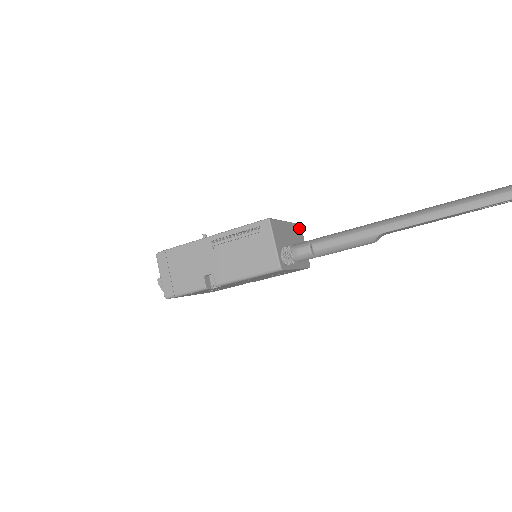
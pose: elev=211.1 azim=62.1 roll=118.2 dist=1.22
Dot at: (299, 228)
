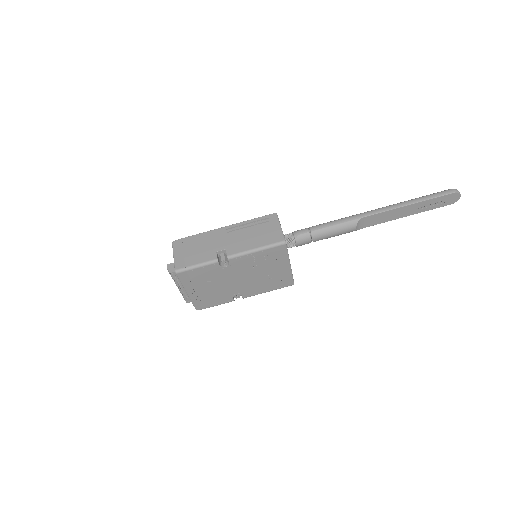
Dot at: occluded
